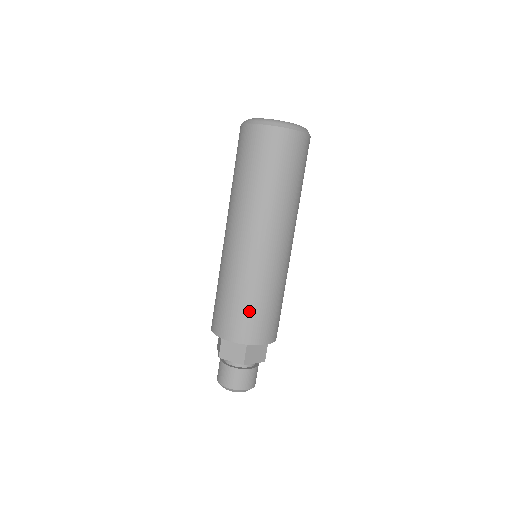
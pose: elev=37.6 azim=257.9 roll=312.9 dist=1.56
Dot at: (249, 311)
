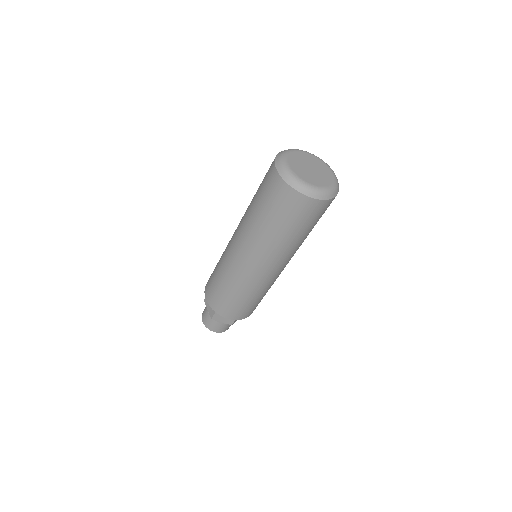
Dot at: (248, 305)
